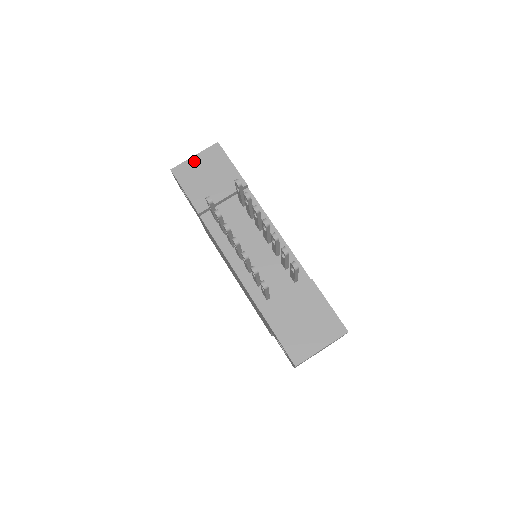
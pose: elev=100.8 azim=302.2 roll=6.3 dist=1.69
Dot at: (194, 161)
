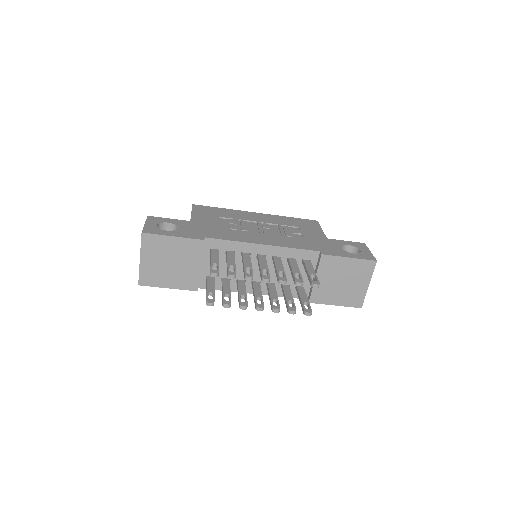
Dot at: (145, 263)
